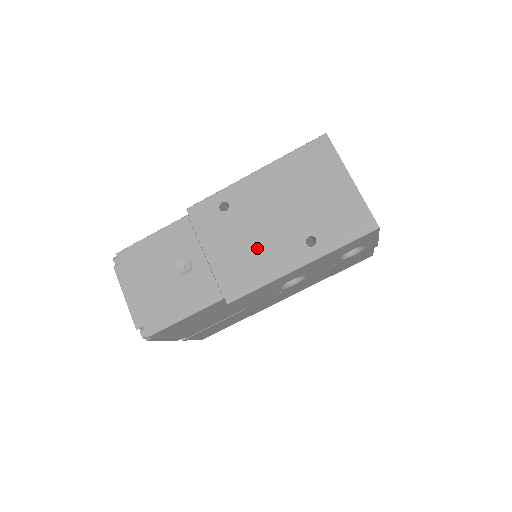
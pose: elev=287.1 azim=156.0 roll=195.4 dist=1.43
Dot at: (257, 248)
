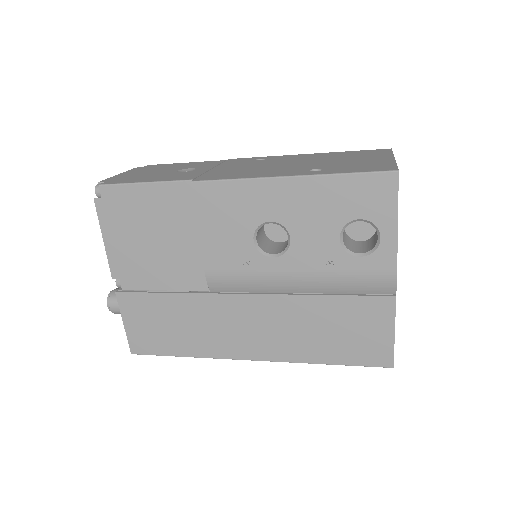
Dot at: (261, 169)
